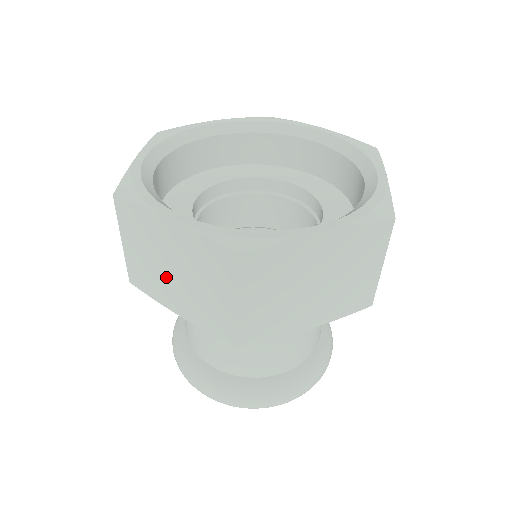
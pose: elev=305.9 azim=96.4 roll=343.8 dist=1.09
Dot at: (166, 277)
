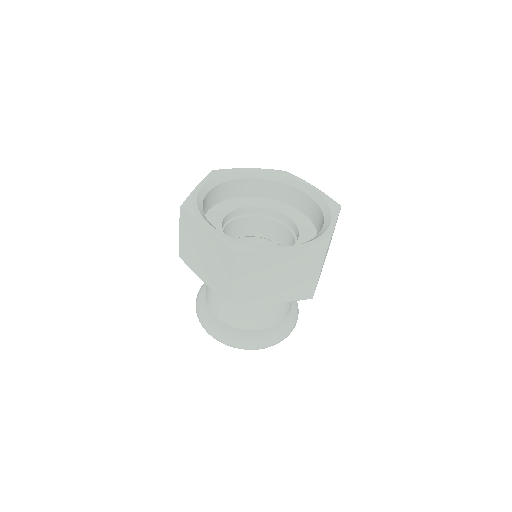
Dot at: (199, 257)
